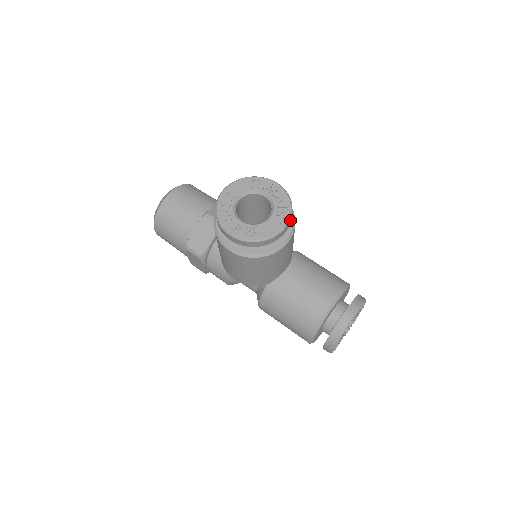
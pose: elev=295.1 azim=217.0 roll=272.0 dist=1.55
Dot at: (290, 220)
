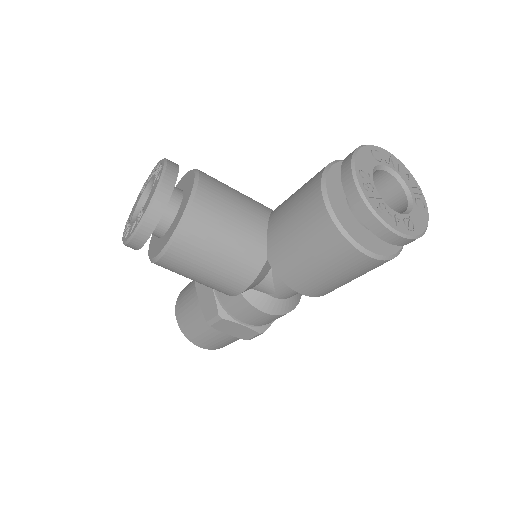
Dot at: (170, 168)
